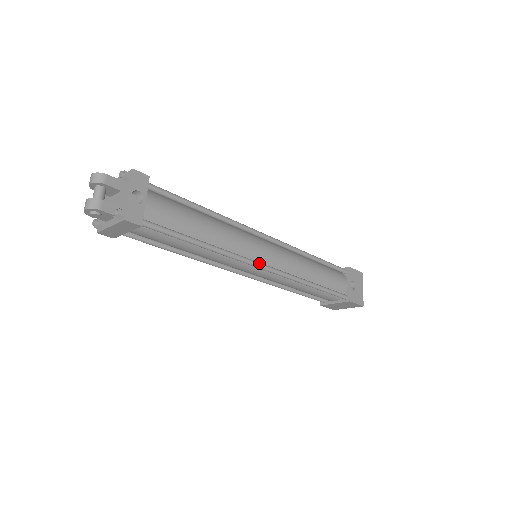
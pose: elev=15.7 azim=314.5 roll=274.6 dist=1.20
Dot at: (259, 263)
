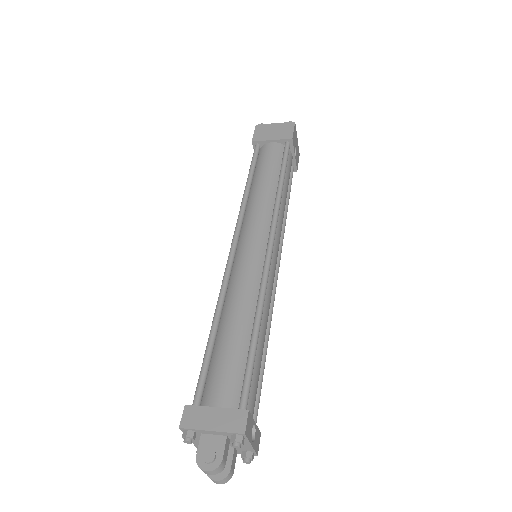
Dot at: (277, 278)
